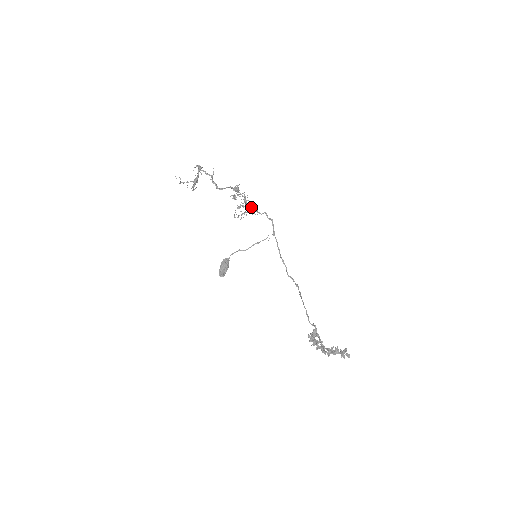
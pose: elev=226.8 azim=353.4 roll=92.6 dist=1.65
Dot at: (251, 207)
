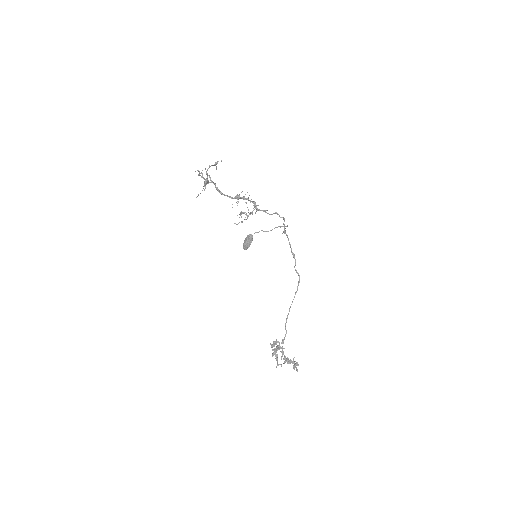
Dot at: (258, 209)
